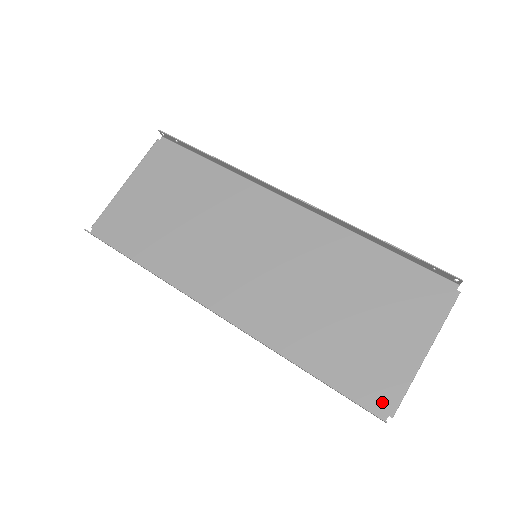
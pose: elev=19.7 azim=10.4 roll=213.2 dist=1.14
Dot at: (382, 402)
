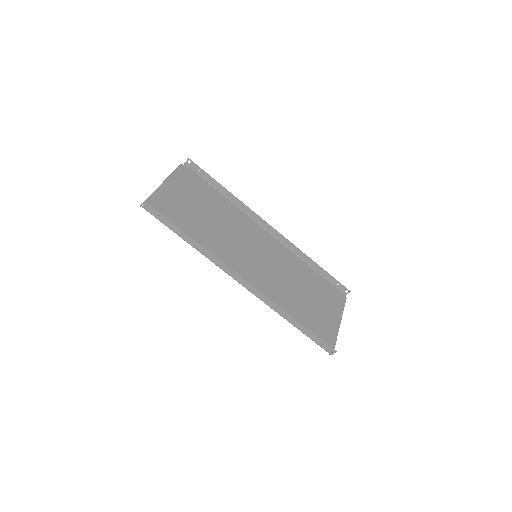
Dot at: occluded
